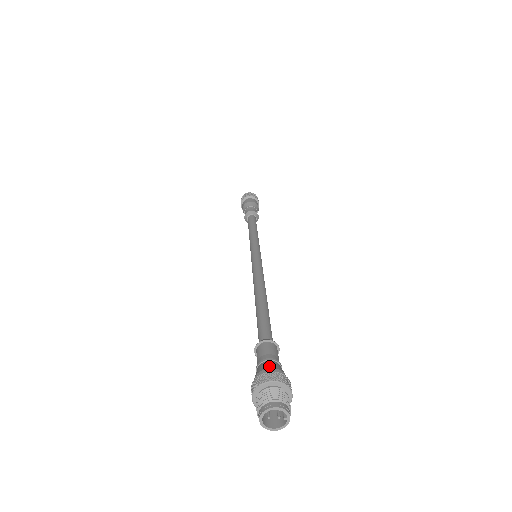
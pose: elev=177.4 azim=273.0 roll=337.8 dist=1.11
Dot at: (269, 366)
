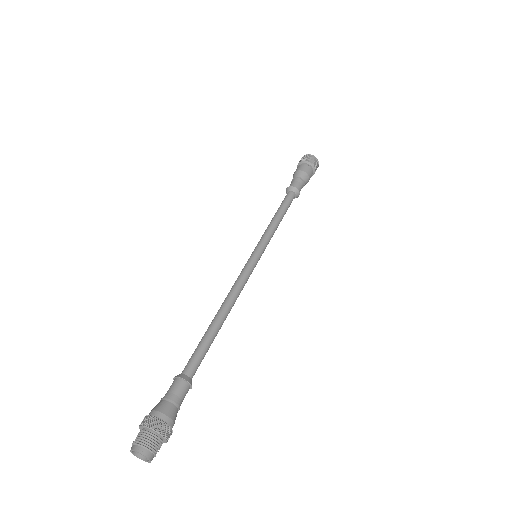
Dot at: (159, 409)
